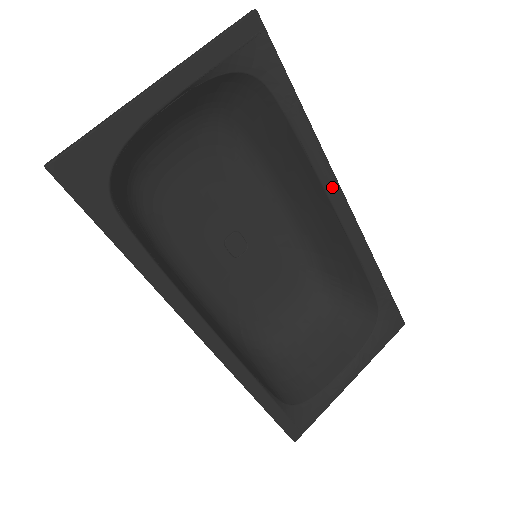
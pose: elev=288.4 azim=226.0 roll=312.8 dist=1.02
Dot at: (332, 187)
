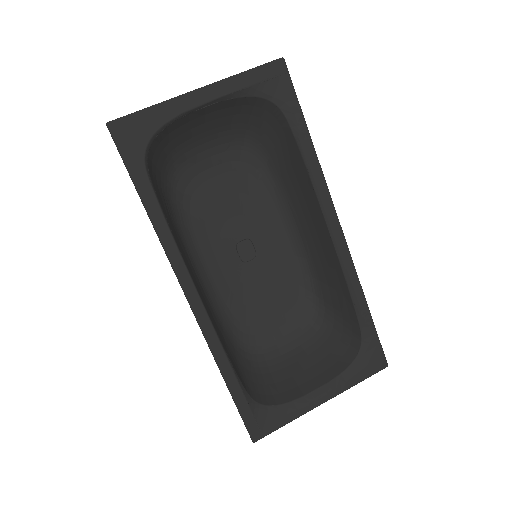
Dot at: (328, 207)
